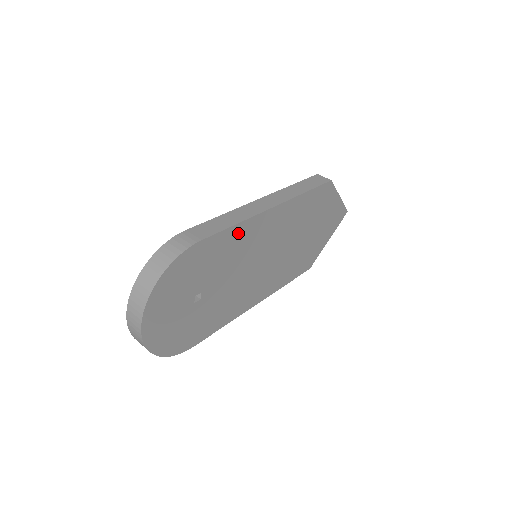
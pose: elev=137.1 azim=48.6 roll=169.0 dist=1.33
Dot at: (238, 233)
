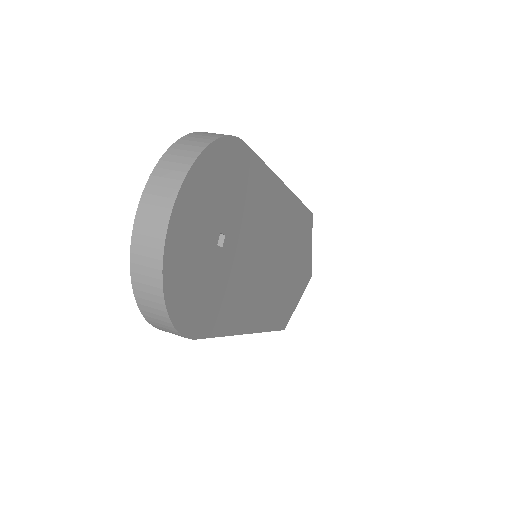
Dot at: (264, 182)
